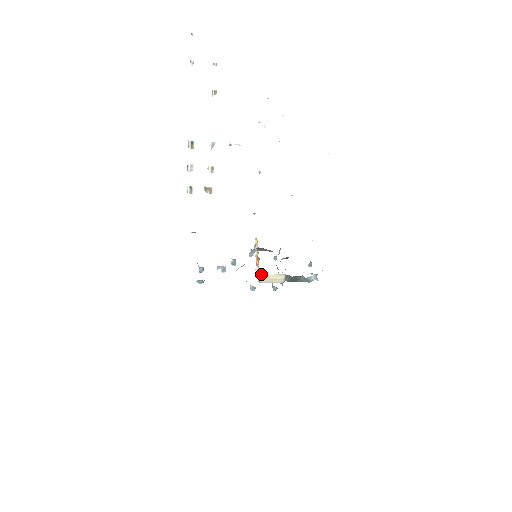
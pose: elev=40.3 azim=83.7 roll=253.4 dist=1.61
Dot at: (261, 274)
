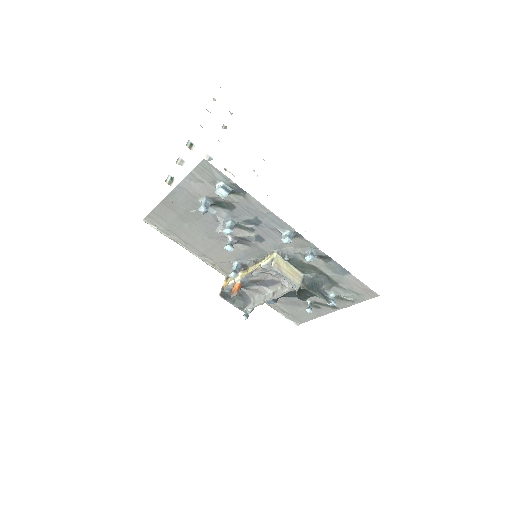
Dot at: (278, 256)
